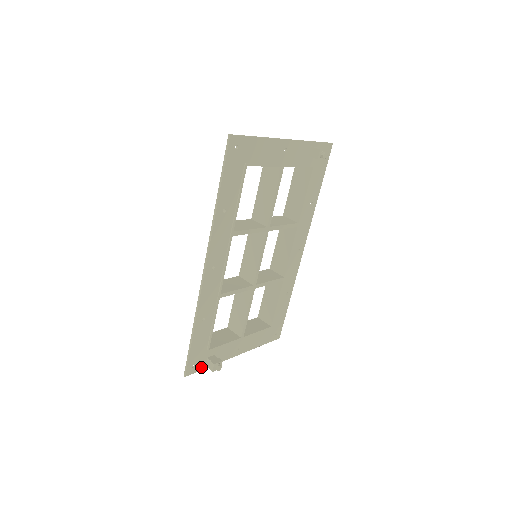
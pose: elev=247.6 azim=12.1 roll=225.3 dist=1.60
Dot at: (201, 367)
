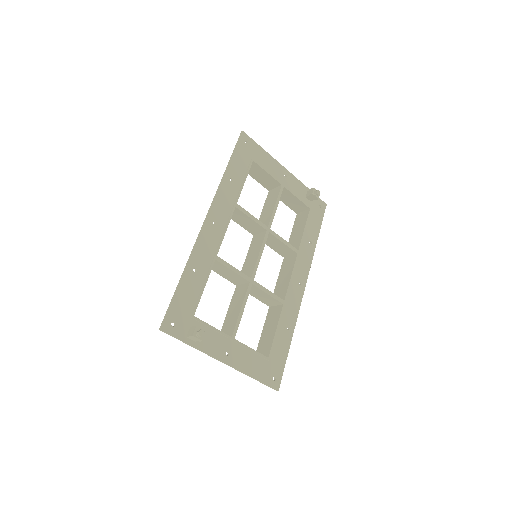
Dot at: (180, 335)
